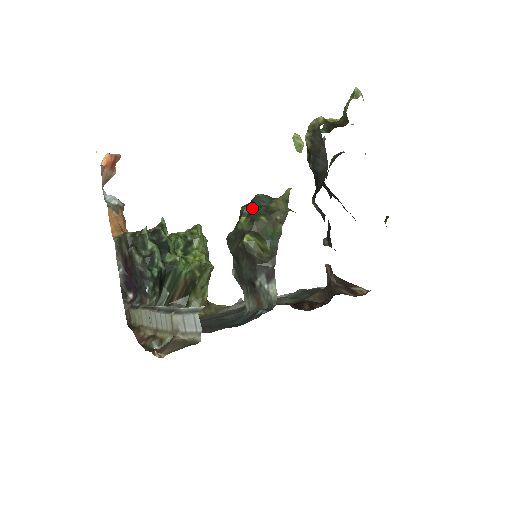
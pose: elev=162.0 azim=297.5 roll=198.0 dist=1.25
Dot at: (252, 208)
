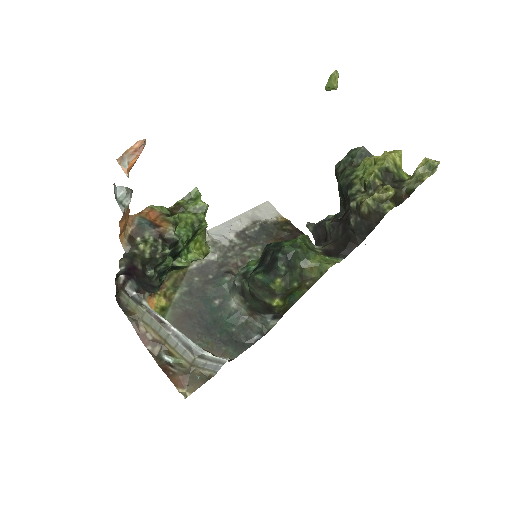
Dot at: (290, 271)
